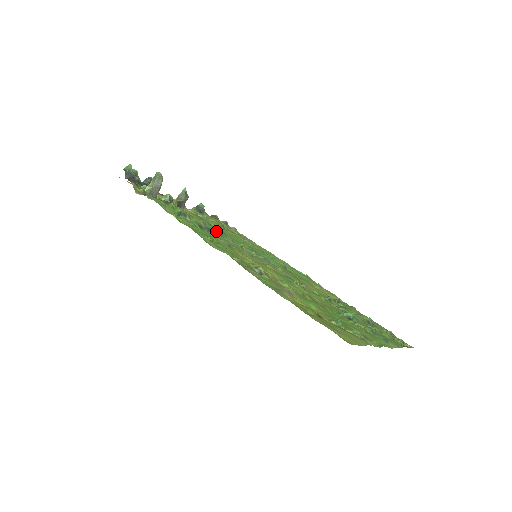
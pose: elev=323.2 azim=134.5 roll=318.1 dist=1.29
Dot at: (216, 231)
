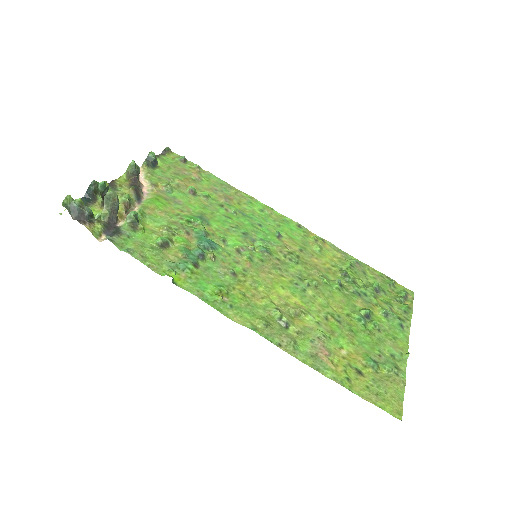
Dot at: (207, 246)
